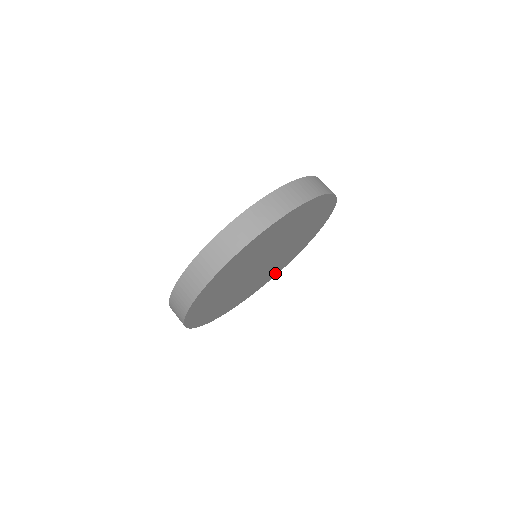
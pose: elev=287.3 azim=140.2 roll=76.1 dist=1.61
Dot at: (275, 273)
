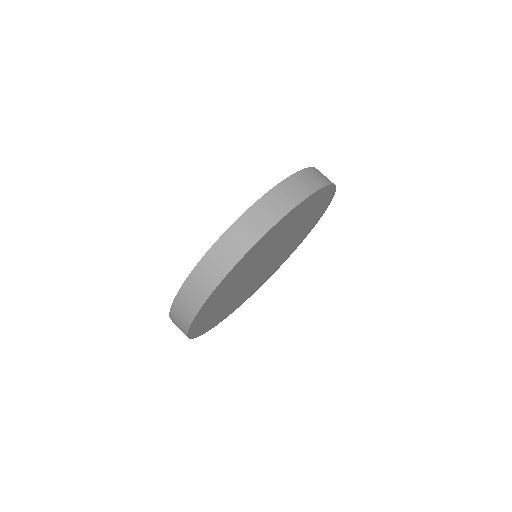
Dot at: (288, 256)
